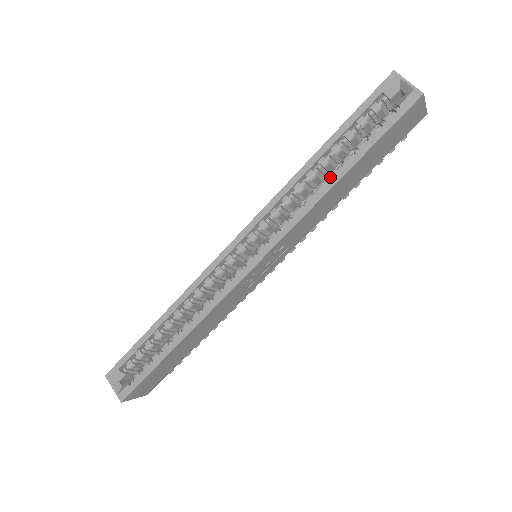
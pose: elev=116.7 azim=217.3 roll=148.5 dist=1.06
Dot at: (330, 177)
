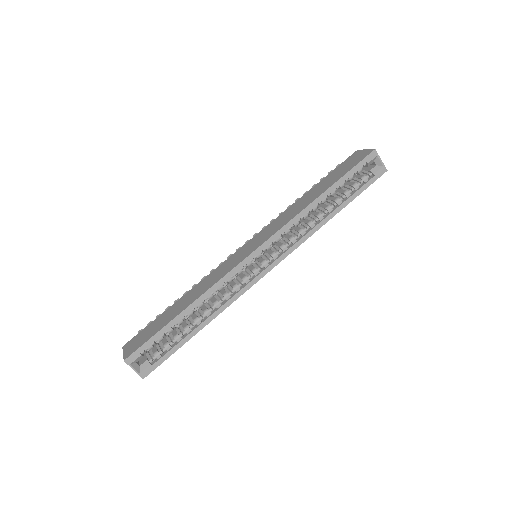
Dot at: (326, 212)
